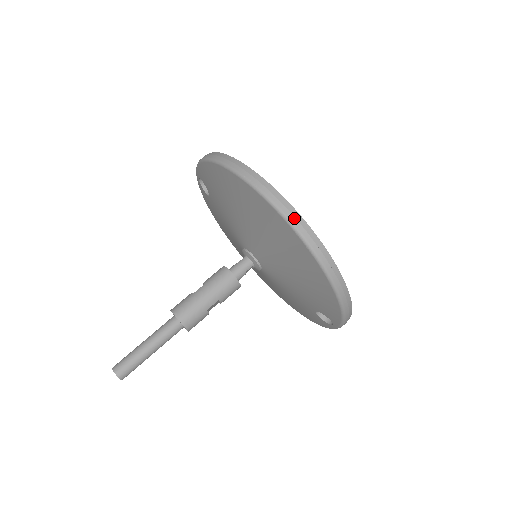
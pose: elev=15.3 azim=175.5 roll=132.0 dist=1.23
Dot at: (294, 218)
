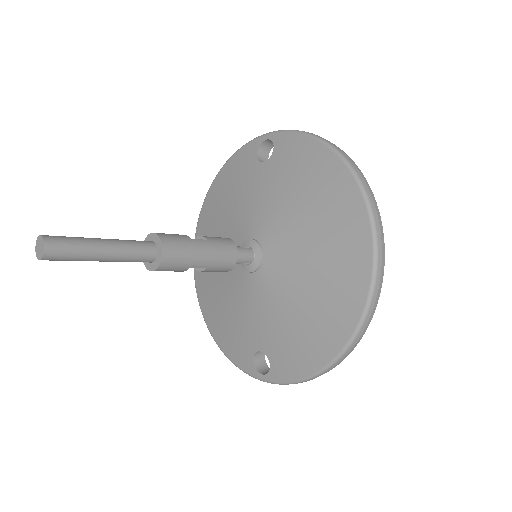
Dot at: (380, 275)
